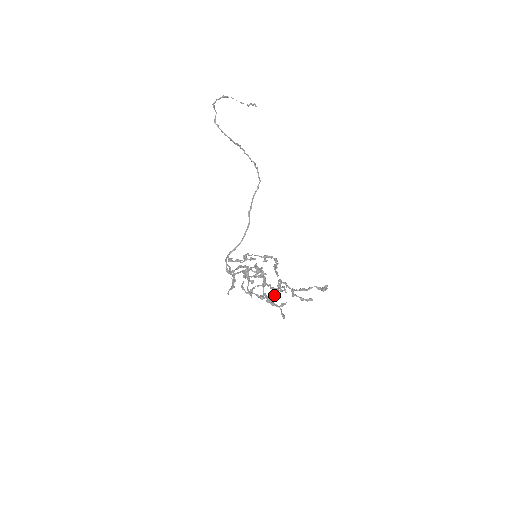
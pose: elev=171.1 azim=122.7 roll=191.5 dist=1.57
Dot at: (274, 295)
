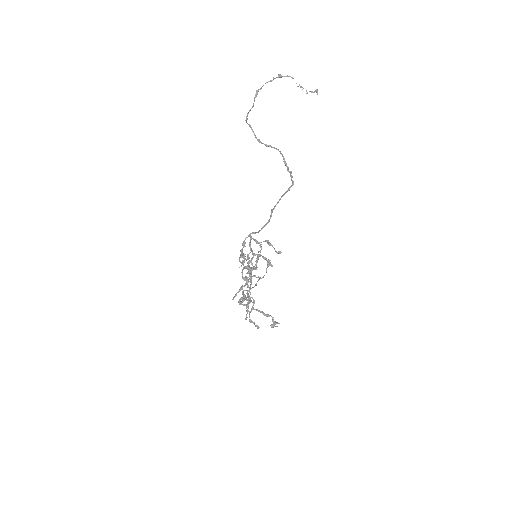
Dot at: occluded
